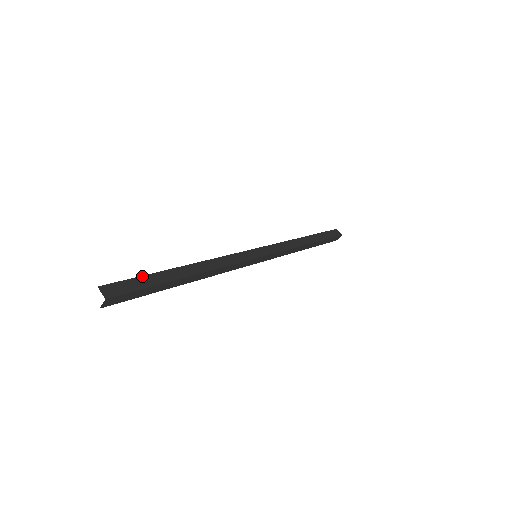
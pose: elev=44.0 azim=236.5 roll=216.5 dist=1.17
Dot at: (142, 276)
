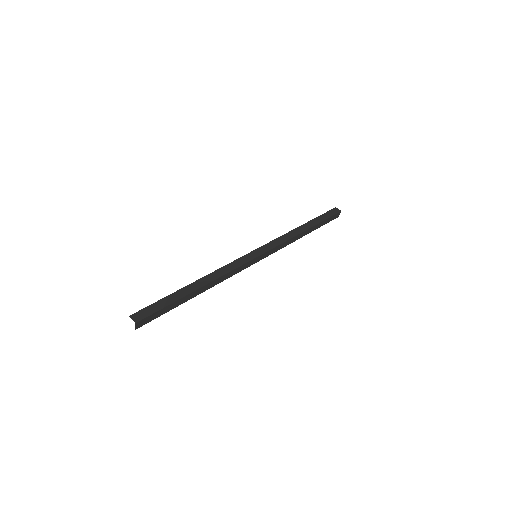
Dot at: (160, 300)
